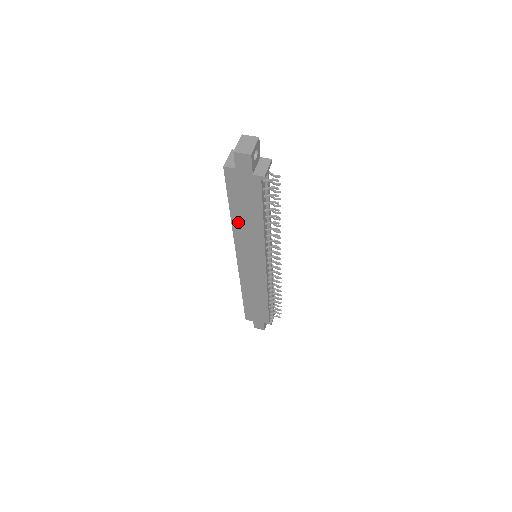
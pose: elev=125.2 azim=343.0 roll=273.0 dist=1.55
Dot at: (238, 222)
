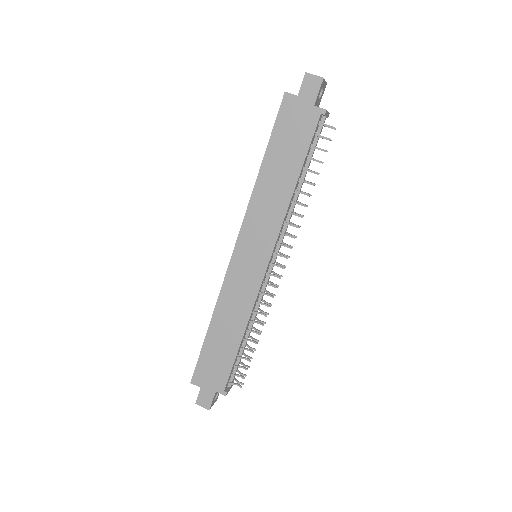
Dot at: (265, 180)
